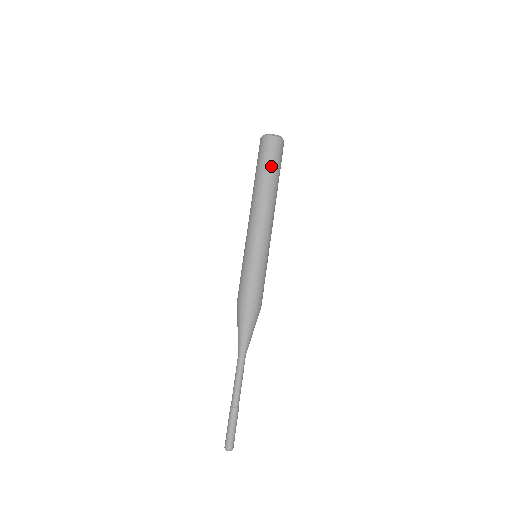
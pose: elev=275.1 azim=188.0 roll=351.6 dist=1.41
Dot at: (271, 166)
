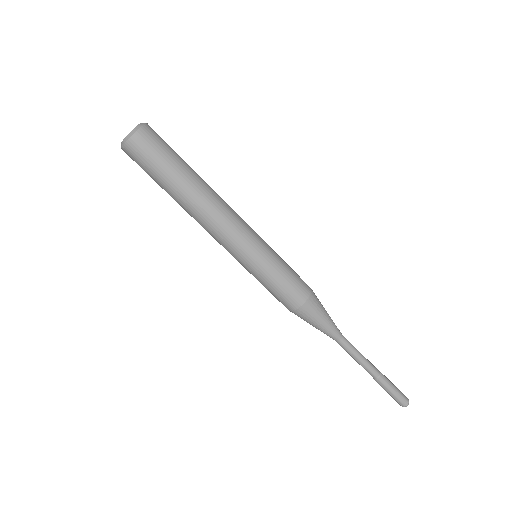
Dot at: (168, 169)
